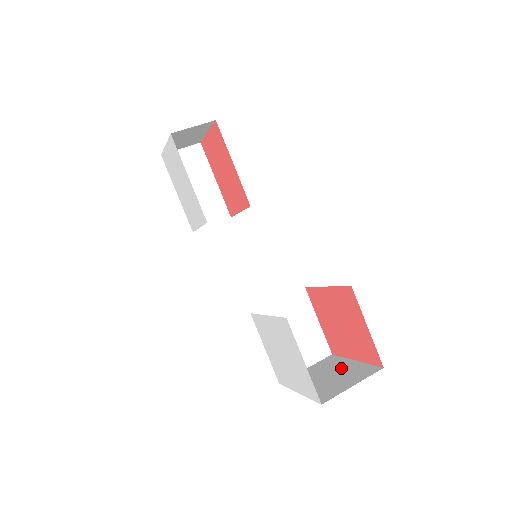
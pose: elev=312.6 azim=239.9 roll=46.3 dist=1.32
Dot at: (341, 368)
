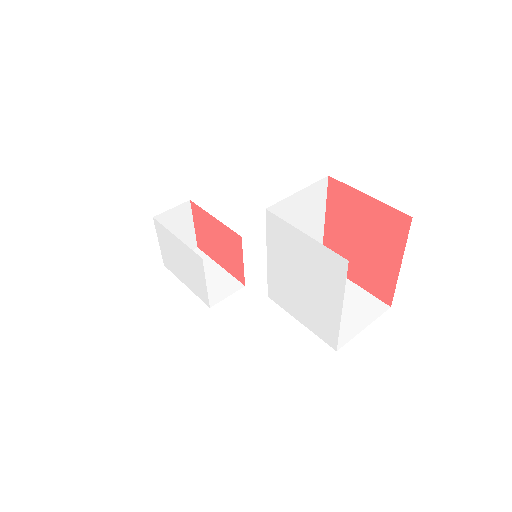
Dot at: occluded
